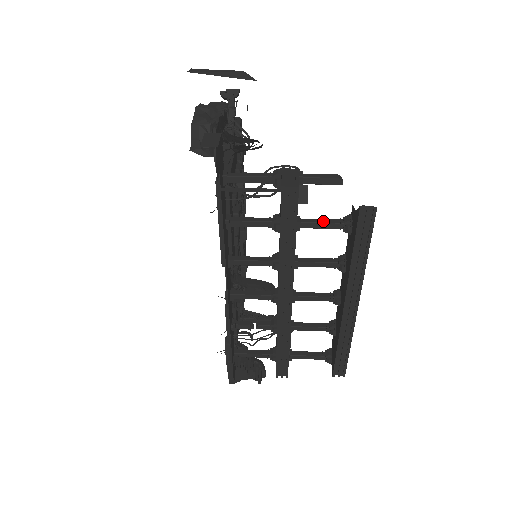
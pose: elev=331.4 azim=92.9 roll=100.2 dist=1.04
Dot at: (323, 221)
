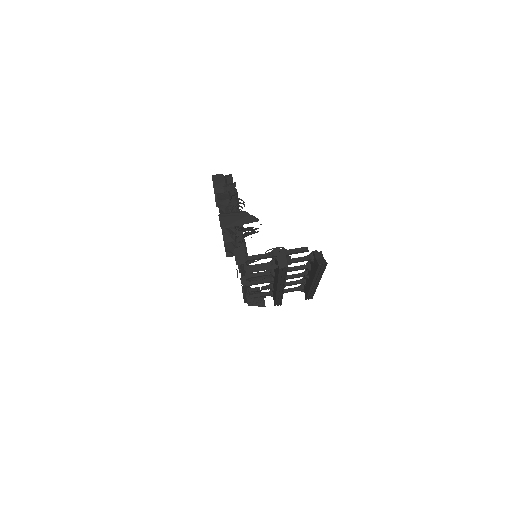
Dot at: (298, 260)
